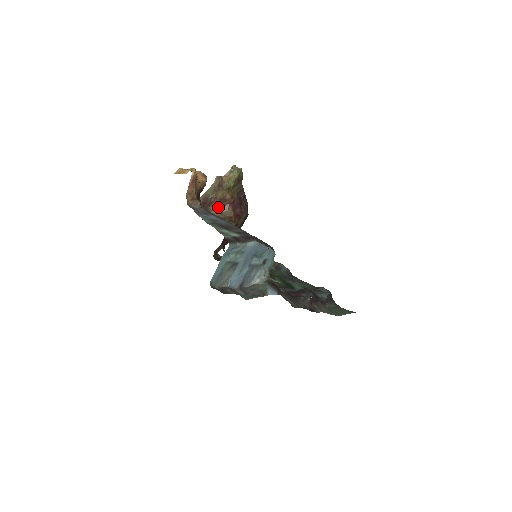
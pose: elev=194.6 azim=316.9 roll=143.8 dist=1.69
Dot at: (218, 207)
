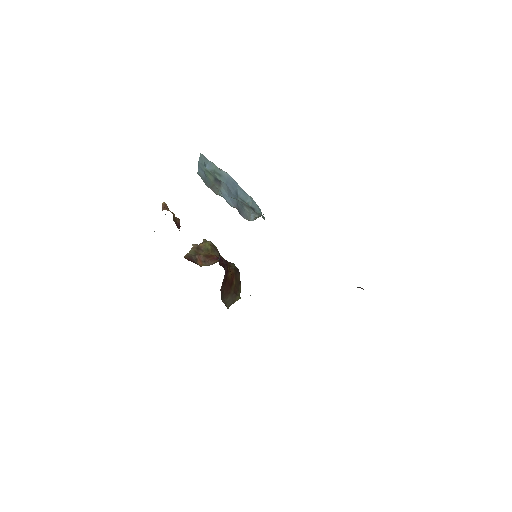
Dot at: (205, 263)
